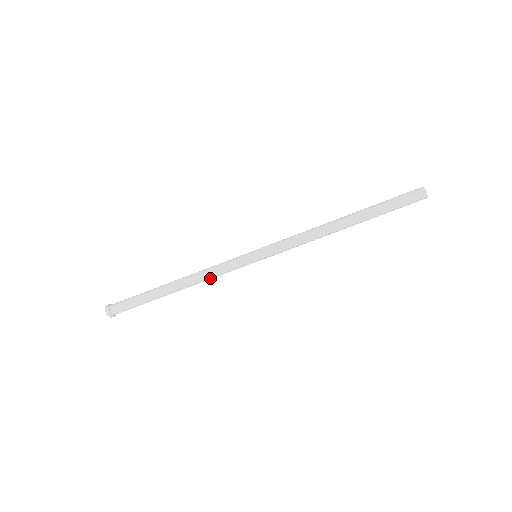
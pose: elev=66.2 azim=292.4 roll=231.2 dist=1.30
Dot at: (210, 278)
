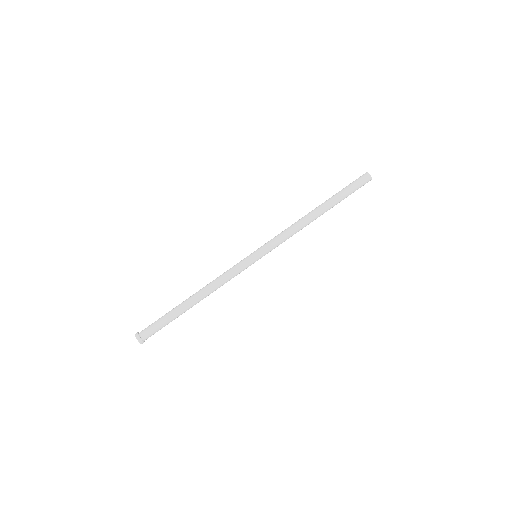
Dot at: (223, 284)
